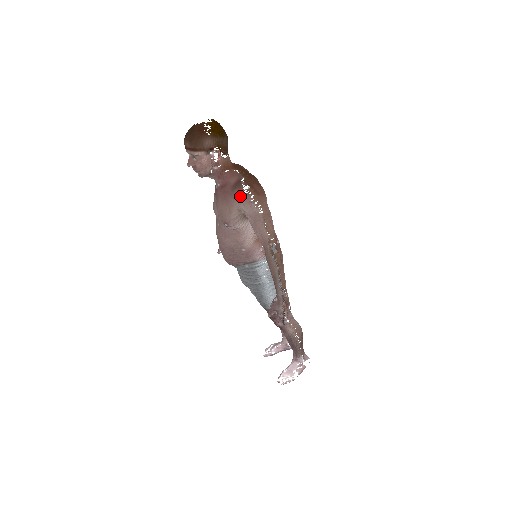
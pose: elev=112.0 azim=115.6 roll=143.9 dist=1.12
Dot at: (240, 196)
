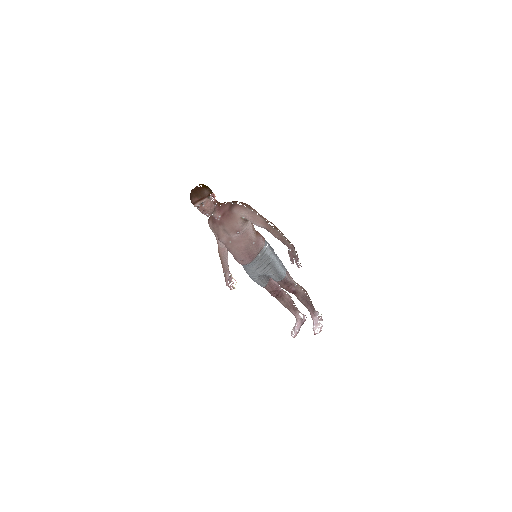
Dot at: (238, 208)
